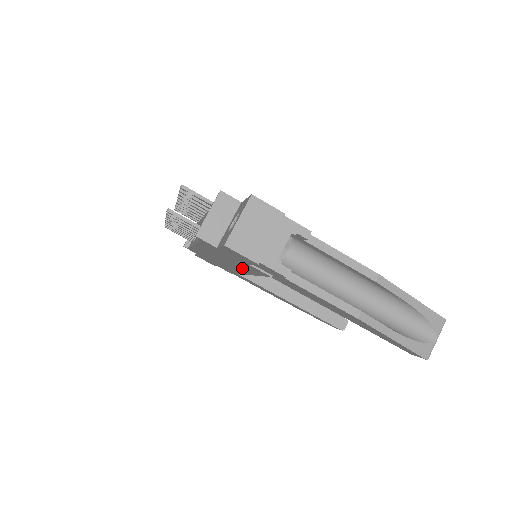
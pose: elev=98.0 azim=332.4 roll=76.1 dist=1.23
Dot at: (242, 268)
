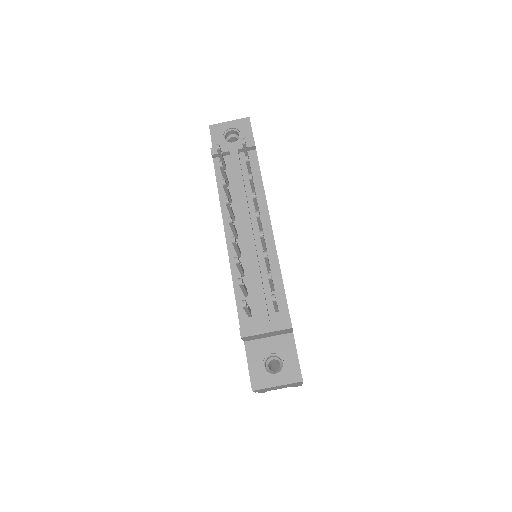
Dot at: occluded
